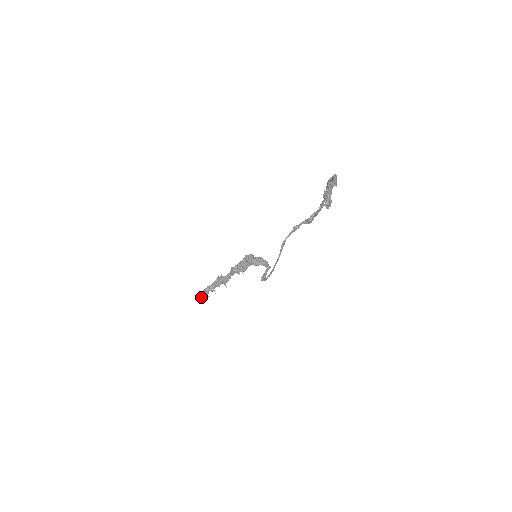
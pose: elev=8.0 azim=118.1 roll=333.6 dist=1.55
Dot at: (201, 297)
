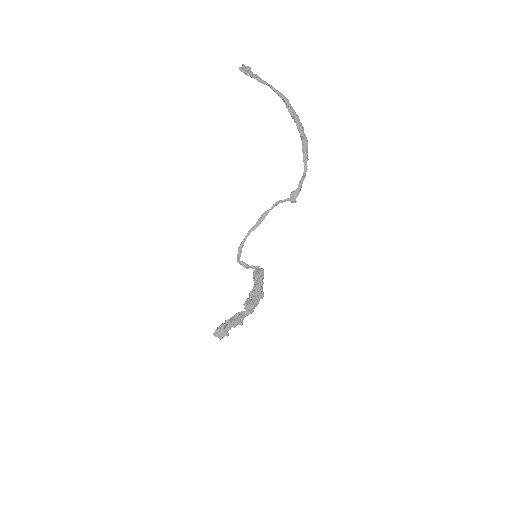
Dot at: (215, 332)
